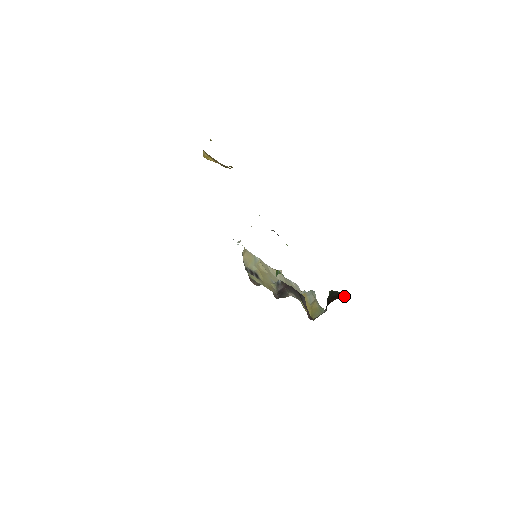
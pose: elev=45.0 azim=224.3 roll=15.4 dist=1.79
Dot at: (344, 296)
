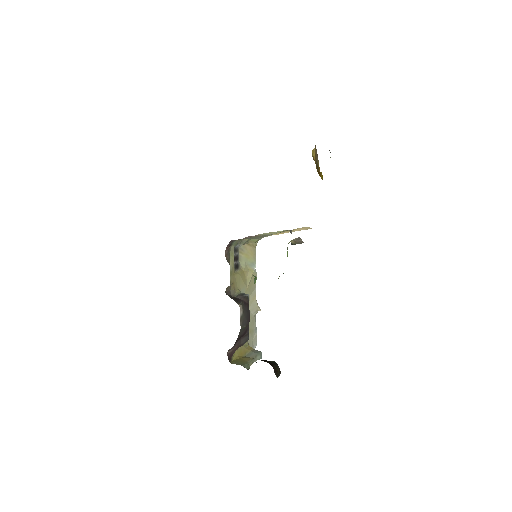
Dot at: (279, 373)
